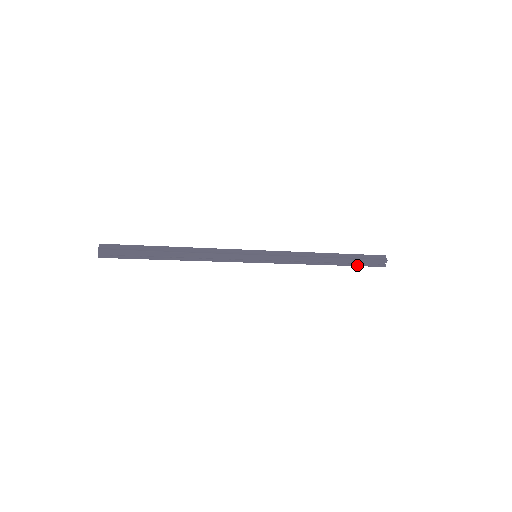
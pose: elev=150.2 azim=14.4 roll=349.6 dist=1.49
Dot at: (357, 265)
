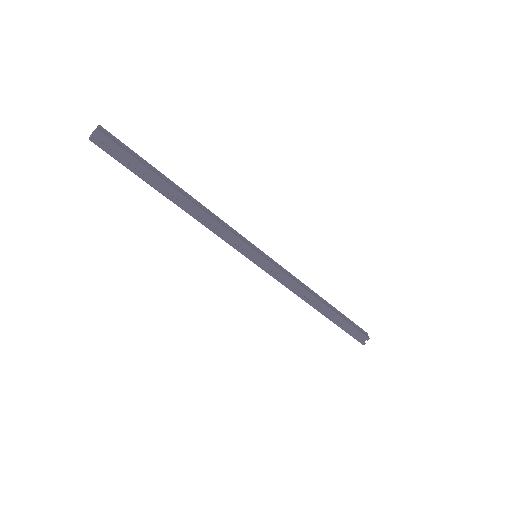
Dot at: (342, 327)
